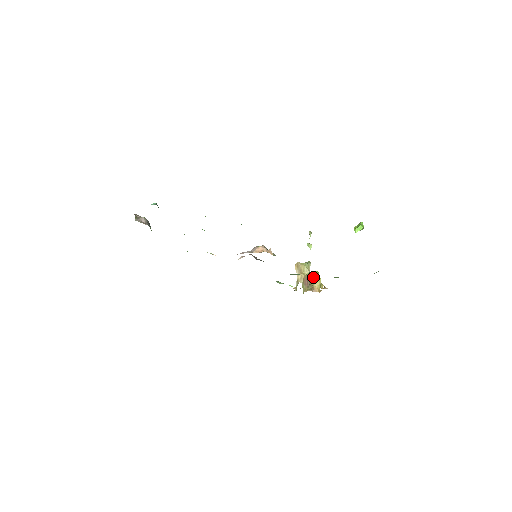
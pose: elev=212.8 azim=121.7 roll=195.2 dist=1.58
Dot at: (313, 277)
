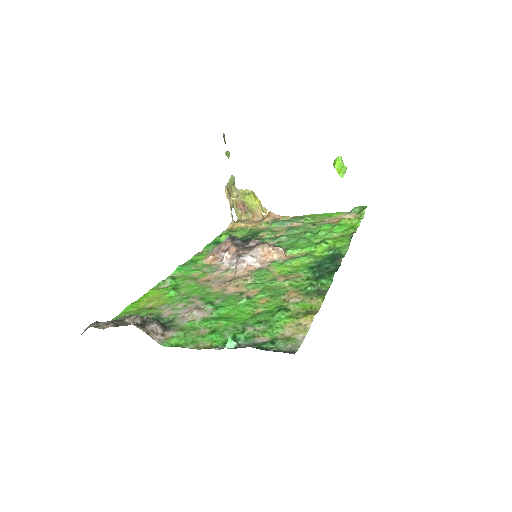
Dot at: (252, 202)
